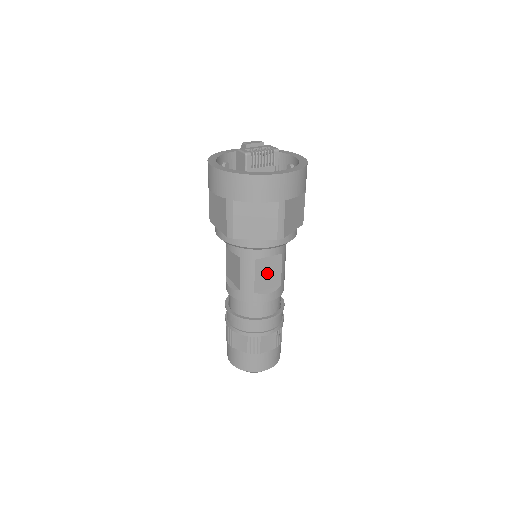
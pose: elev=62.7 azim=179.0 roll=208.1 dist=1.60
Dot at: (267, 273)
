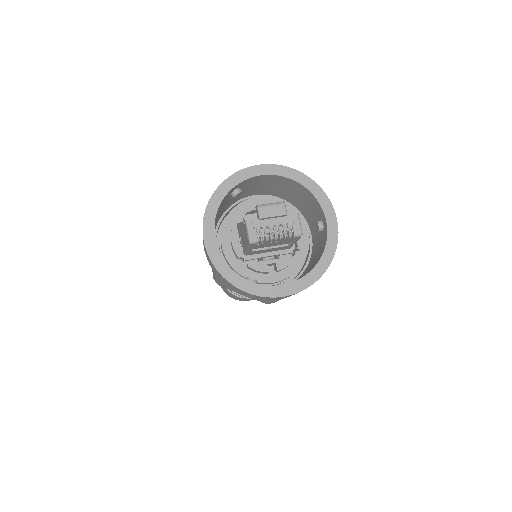
Dot at: occluded
